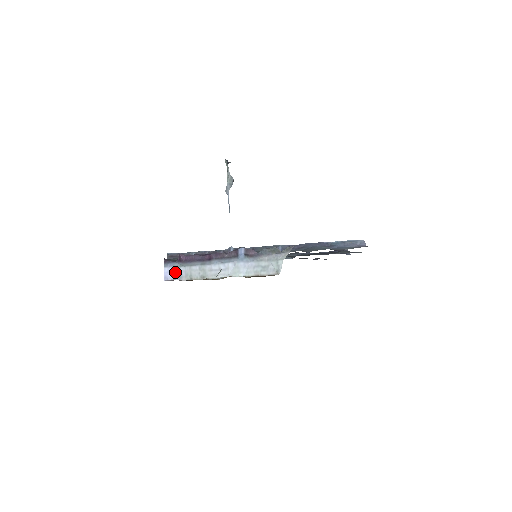
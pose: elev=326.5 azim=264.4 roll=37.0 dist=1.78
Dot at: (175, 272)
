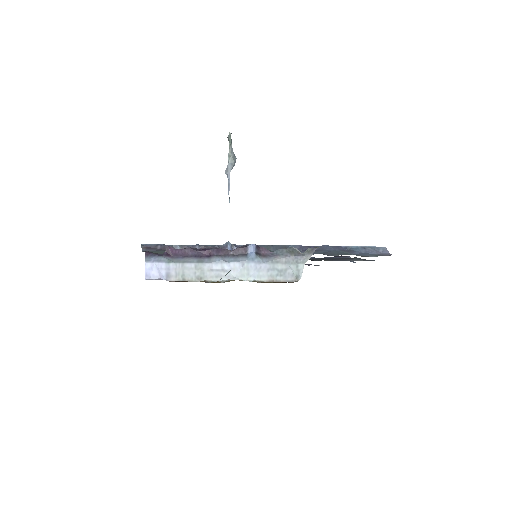
Dot at: (161, 269)
